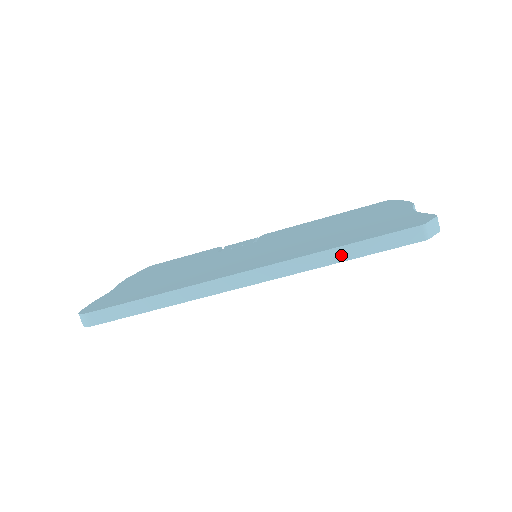
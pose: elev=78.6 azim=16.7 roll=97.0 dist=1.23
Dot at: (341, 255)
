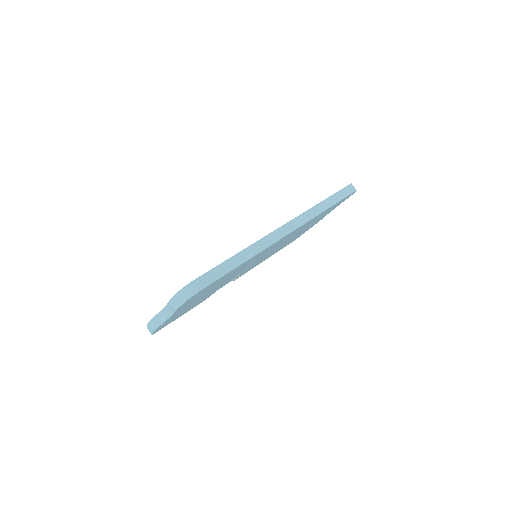
Dot at: (327, 204)
